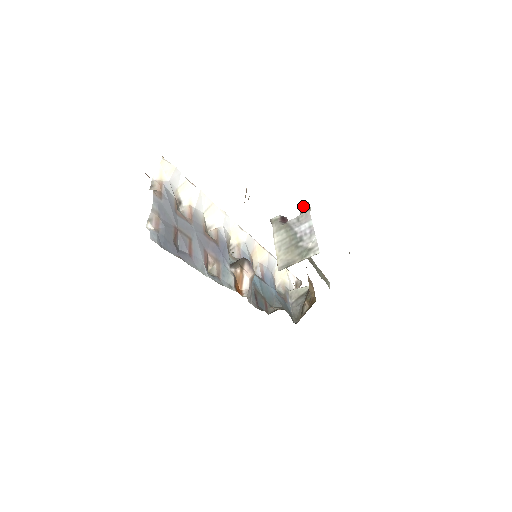
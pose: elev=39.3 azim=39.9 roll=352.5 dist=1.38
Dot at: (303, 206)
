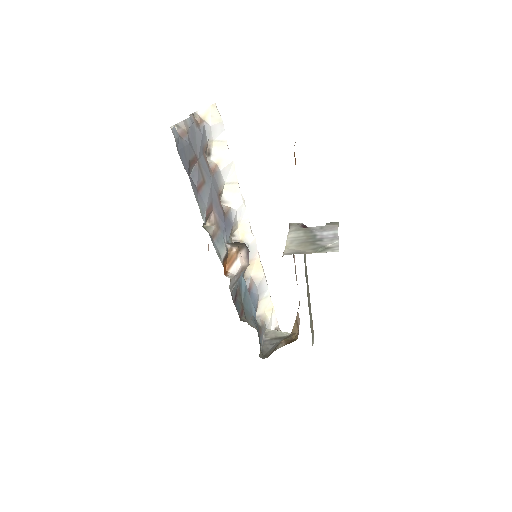
Dot at: (331, 222)
